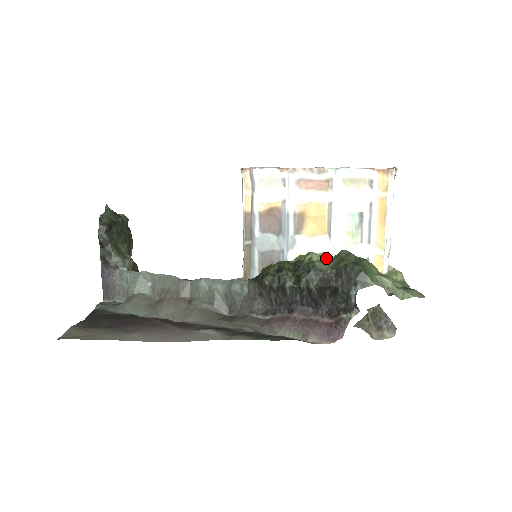
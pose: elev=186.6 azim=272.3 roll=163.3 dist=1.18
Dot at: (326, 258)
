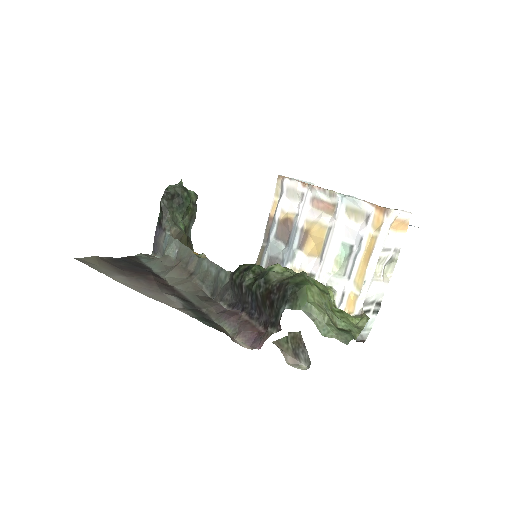
Dot at: (285, 273)
